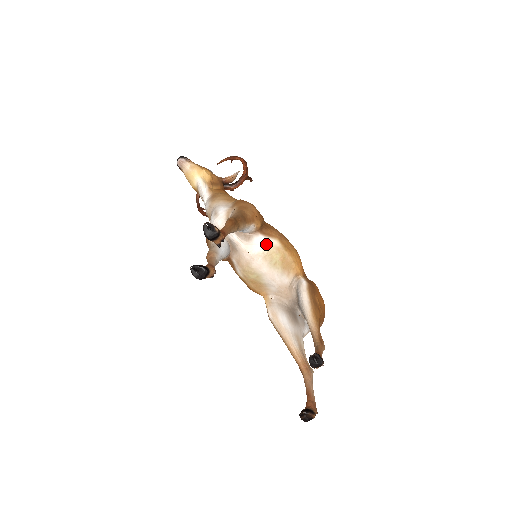
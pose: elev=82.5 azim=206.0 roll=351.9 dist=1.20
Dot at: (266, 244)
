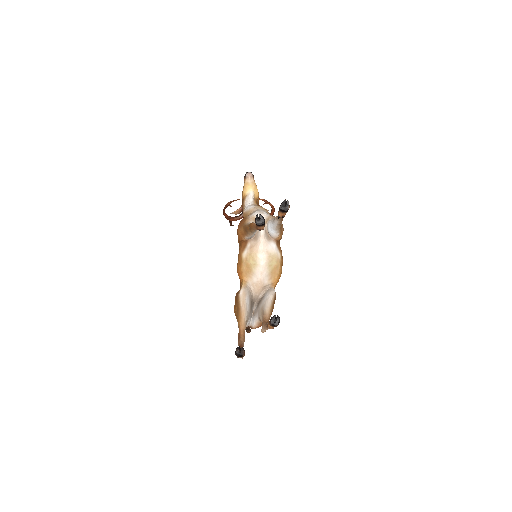
Dot at: (275, 251)
